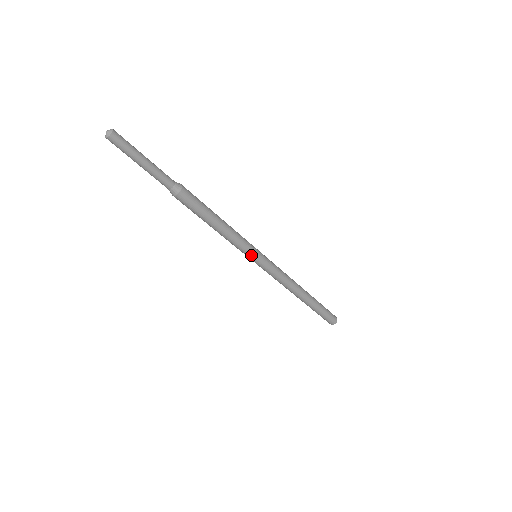
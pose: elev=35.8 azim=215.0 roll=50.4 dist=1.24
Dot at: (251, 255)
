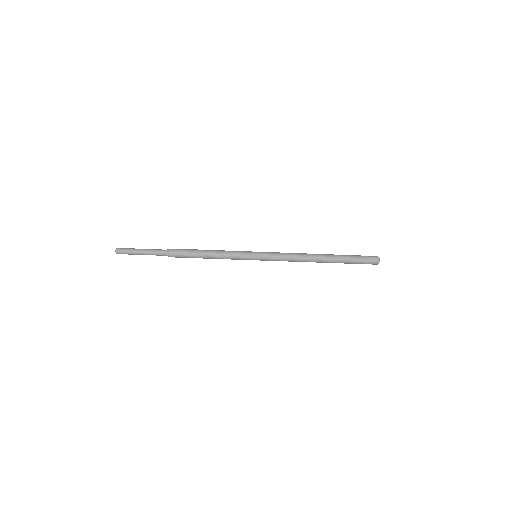
Dot at: (249, 257)
